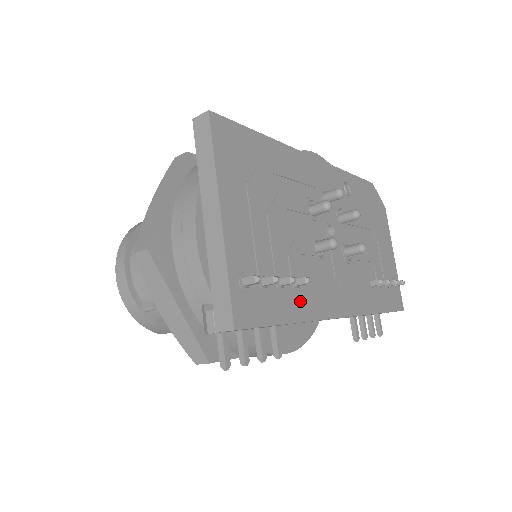
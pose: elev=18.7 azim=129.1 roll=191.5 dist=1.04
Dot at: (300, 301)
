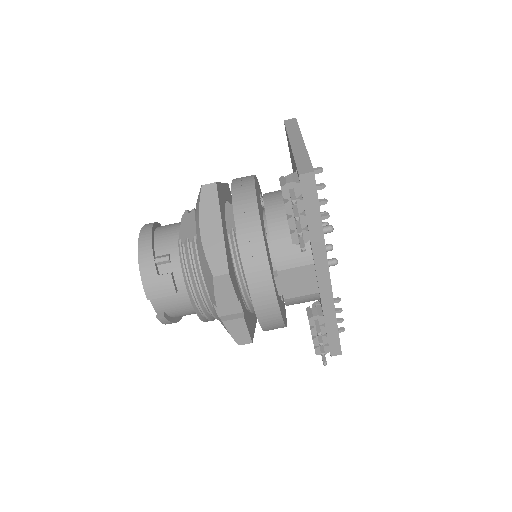
Dot at: occluded
